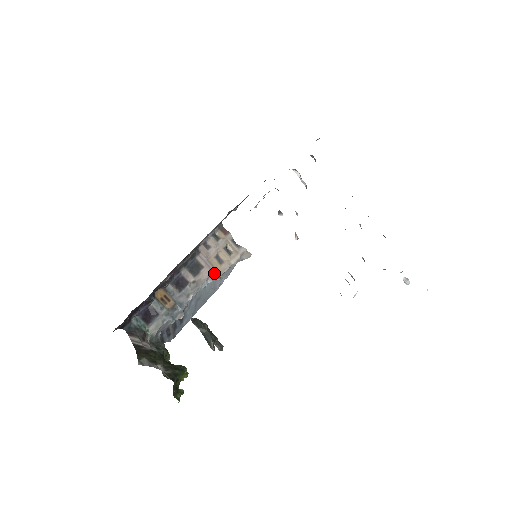
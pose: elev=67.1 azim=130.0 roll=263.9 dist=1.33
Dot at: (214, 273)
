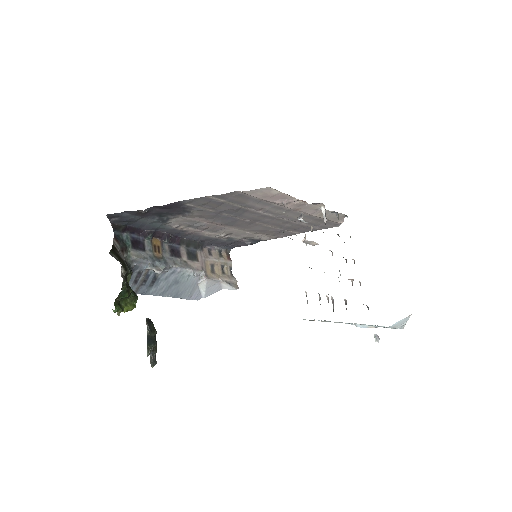
Dot at: (203, 272)
